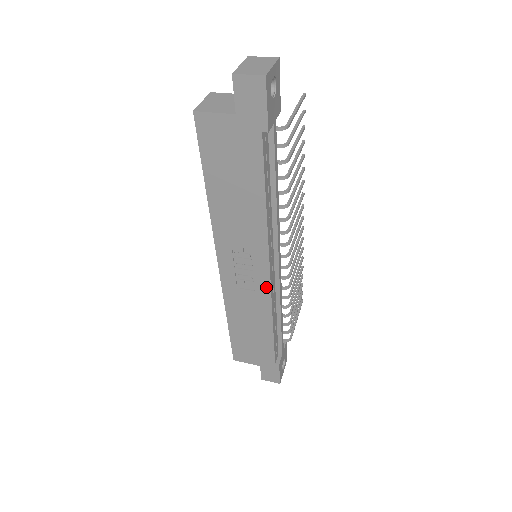
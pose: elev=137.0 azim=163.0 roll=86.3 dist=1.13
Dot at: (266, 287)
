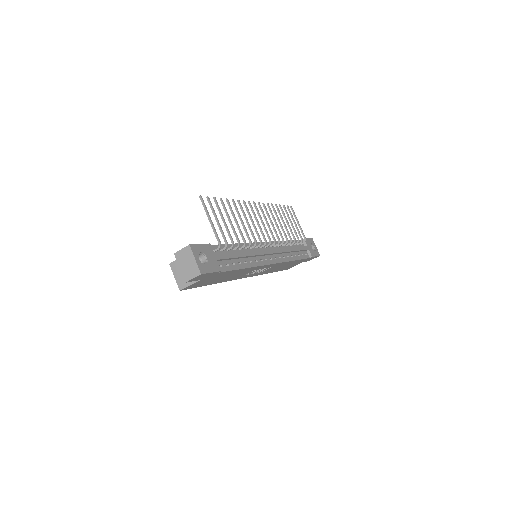
Dot at: (276, 264)
